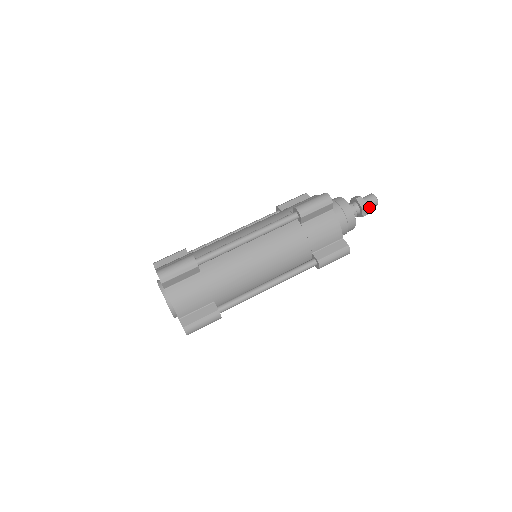
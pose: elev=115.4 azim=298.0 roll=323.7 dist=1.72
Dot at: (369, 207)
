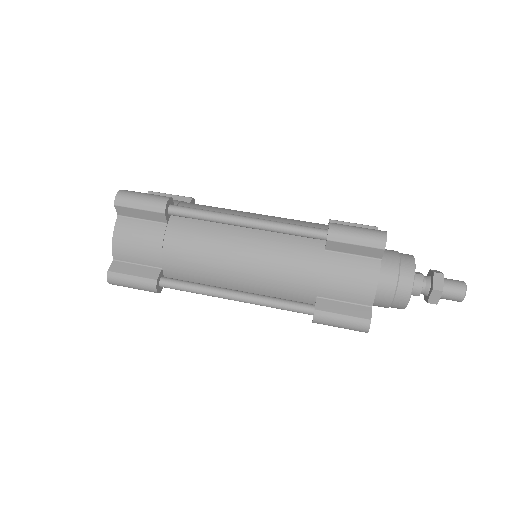
Dot at: (446, 296)
